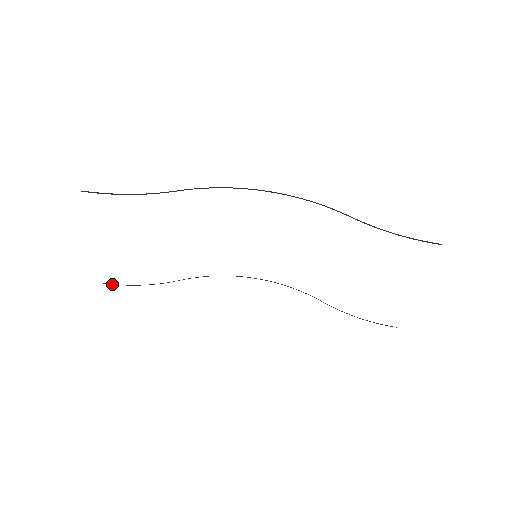
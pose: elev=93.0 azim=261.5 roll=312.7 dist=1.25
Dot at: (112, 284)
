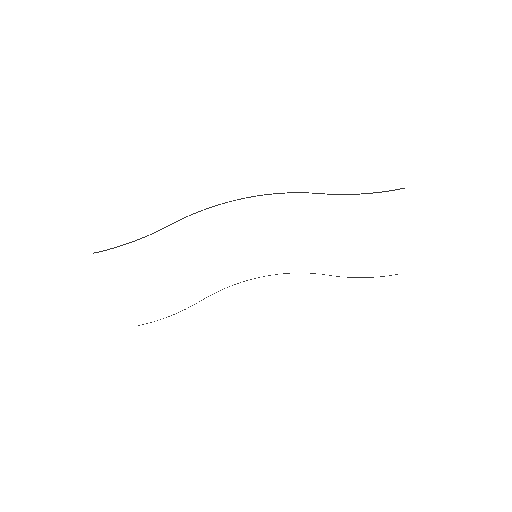
Dot at: occluded
